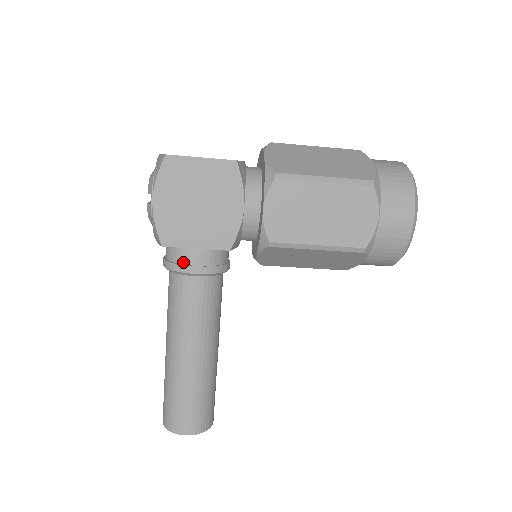
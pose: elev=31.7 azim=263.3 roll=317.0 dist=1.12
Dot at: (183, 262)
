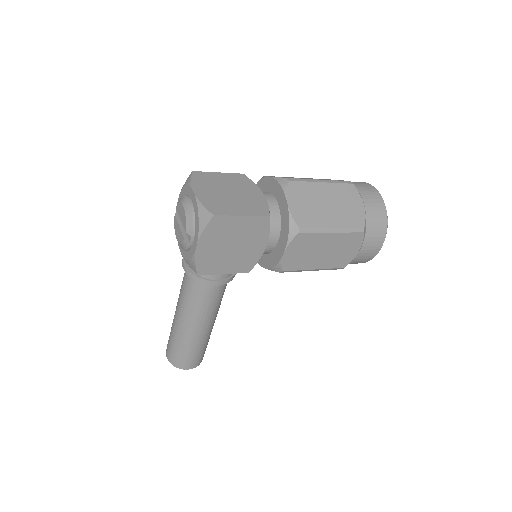
Dot at: (208, 278)
